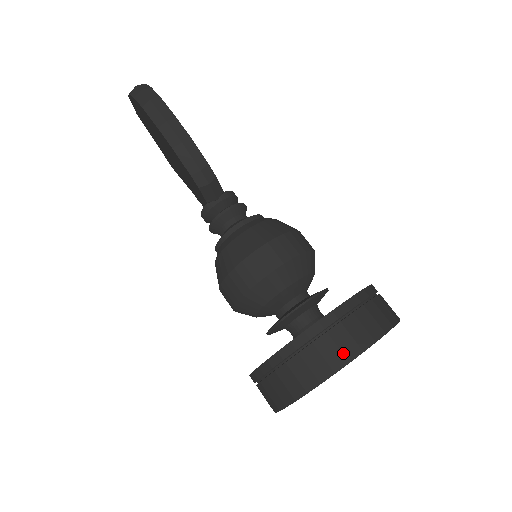
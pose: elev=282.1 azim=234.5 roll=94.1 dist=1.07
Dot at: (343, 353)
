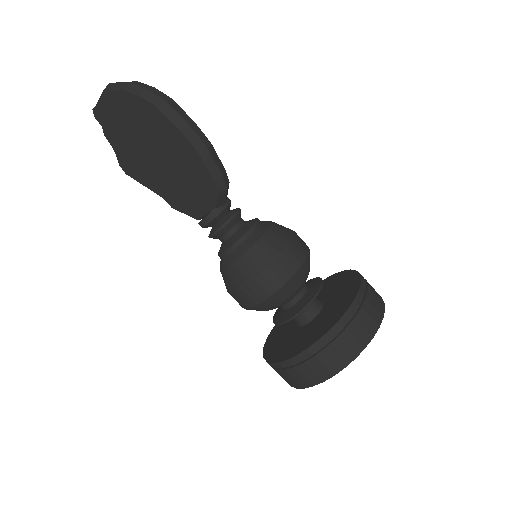
Dot at: (374, 321)
